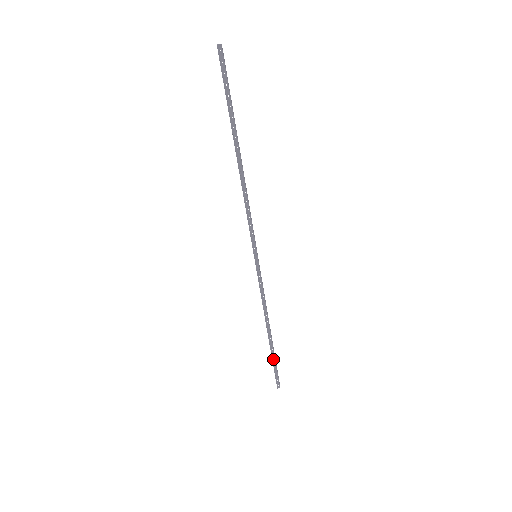
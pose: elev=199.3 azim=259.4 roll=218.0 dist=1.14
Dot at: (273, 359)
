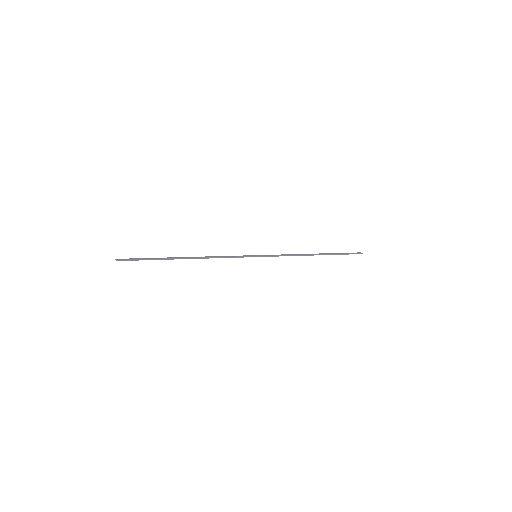
Dot at: (337, 253)
